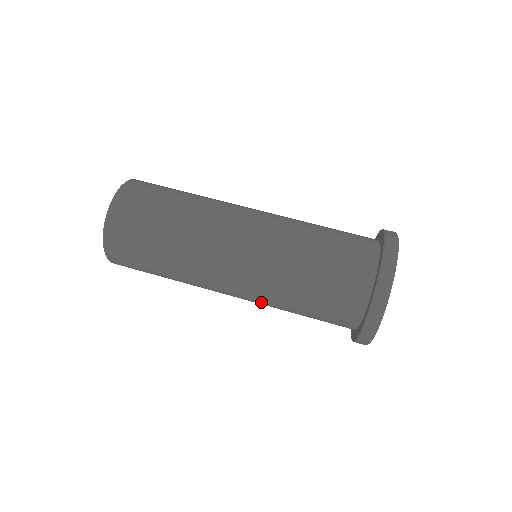
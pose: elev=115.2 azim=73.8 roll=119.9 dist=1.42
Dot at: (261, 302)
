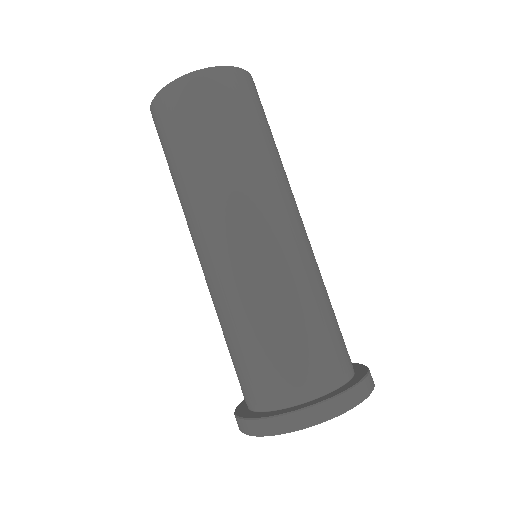
Dot at: occluded
